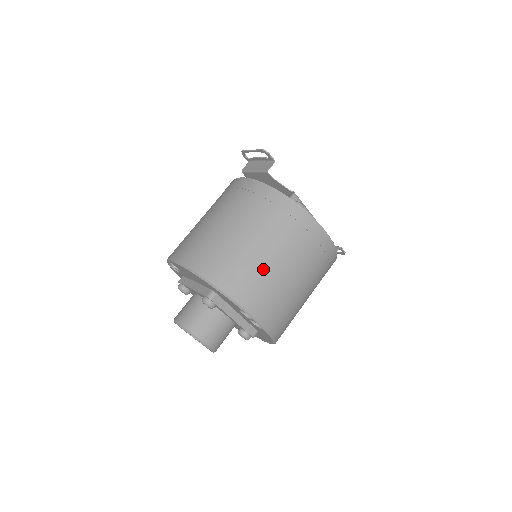
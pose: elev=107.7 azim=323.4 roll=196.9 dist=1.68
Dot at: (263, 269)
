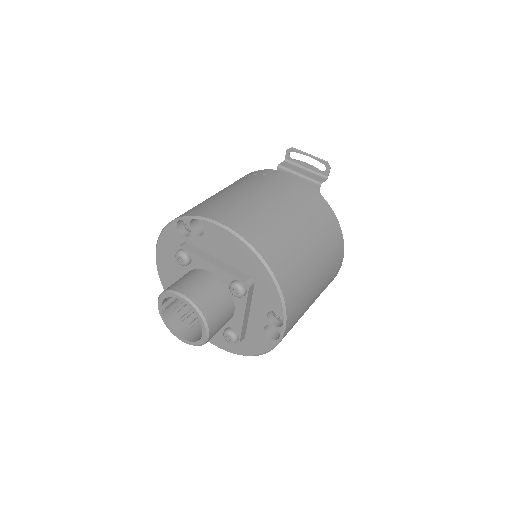
Dot at: (309, 279)
